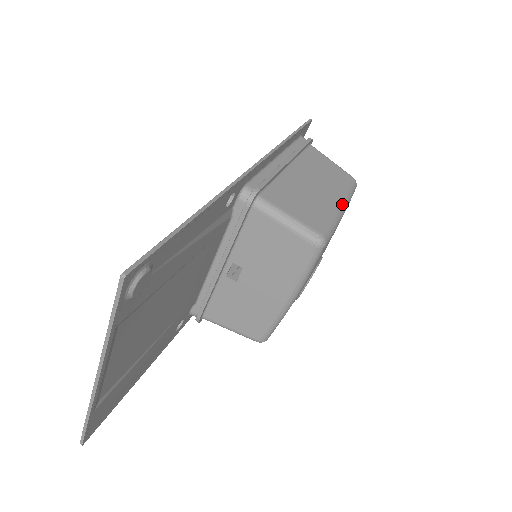
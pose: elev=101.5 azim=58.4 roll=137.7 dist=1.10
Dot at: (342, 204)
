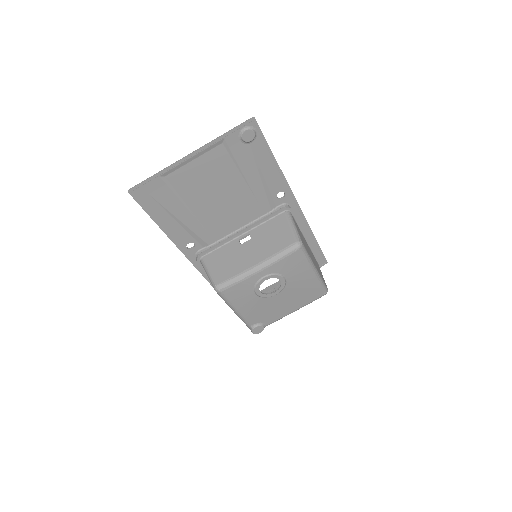
Dot at: occluded
